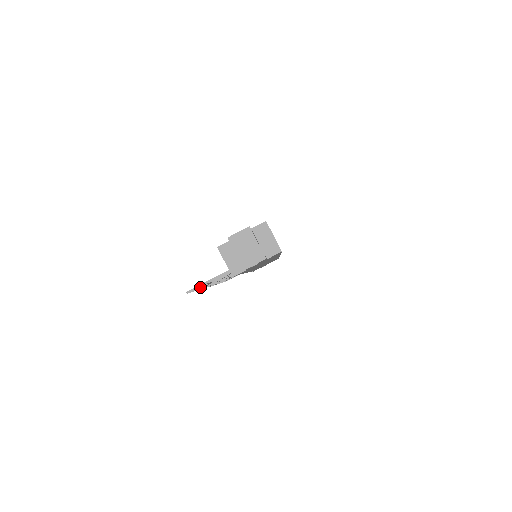
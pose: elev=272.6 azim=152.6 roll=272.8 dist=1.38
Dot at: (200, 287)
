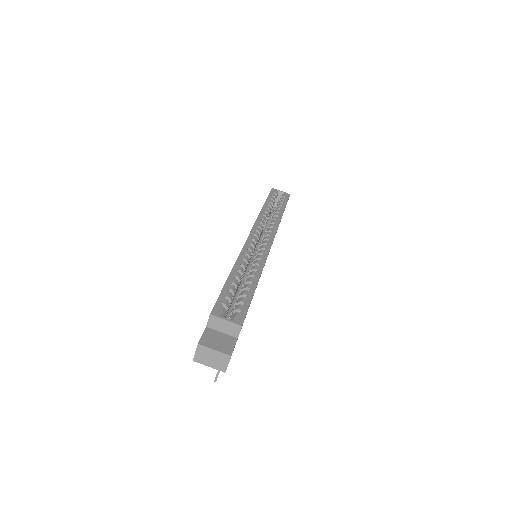
Dot at: occluded
